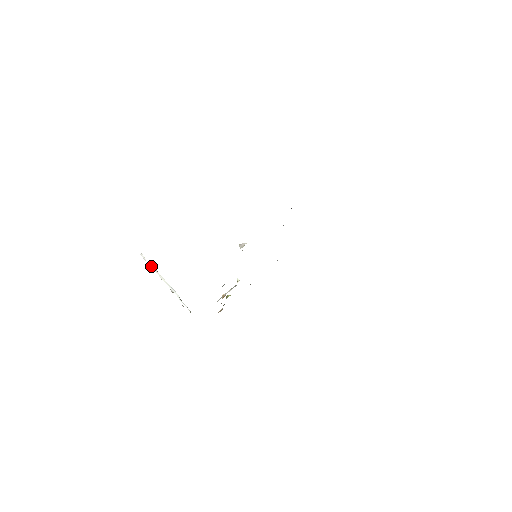
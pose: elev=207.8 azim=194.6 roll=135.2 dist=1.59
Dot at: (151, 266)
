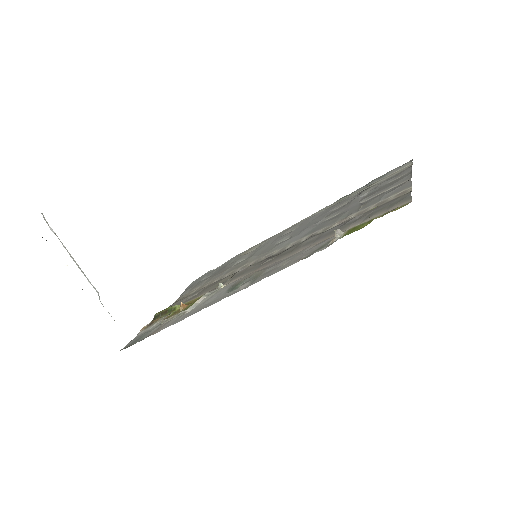
Dot at: (58, 238)
